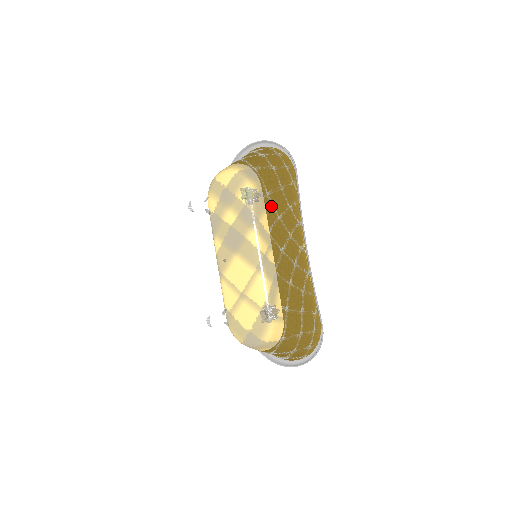
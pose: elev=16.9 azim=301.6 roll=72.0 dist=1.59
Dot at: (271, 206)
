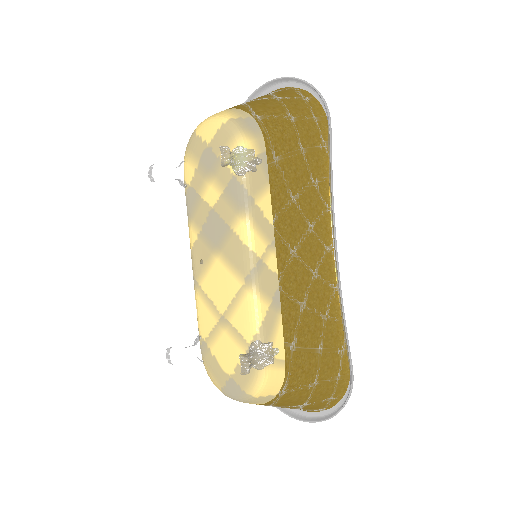
Dot at: (280, 179)
